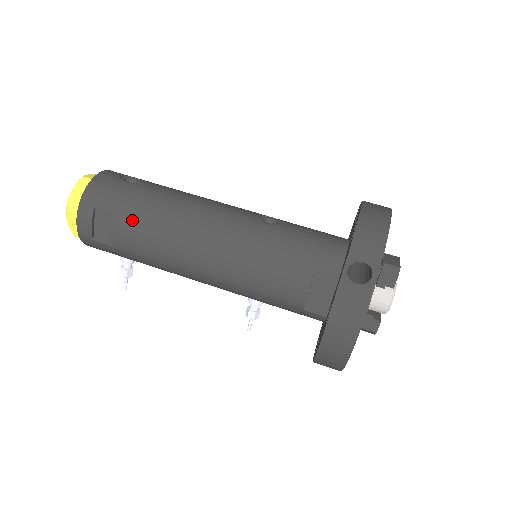
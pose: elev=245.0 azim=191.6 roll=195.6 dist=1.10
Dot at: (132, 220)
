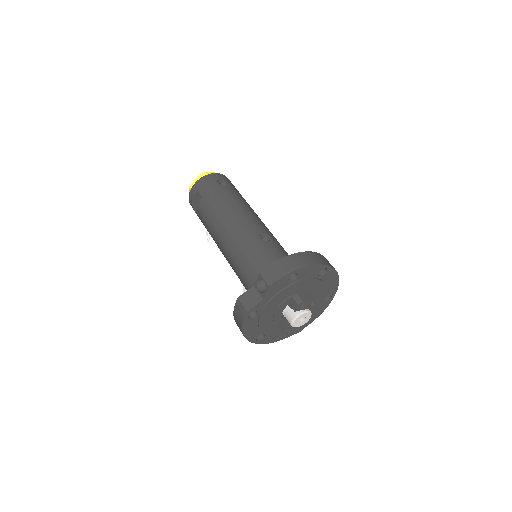
Dot at: (206, 205)
